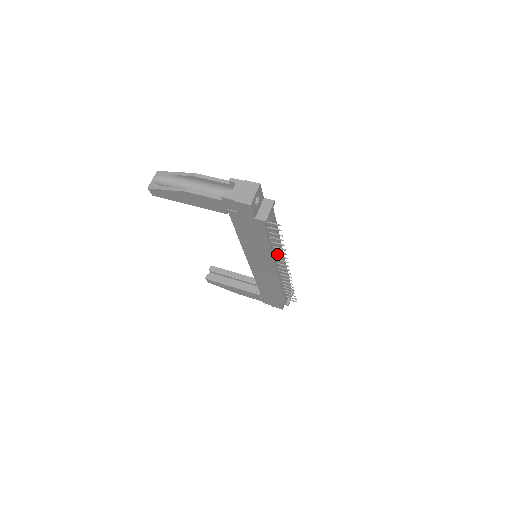
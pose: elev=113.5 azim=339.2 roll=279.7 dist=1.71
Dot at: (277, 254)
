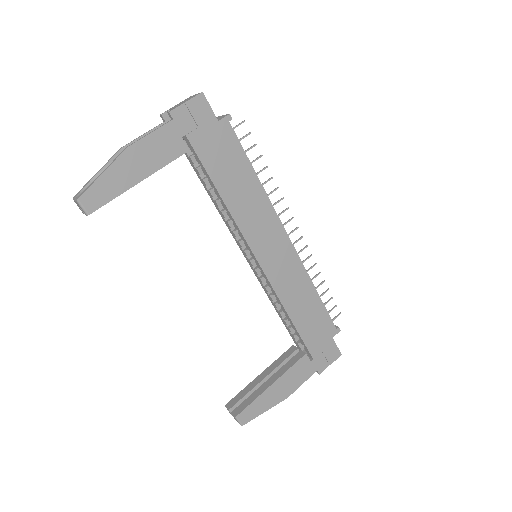
Dot at: occluded
